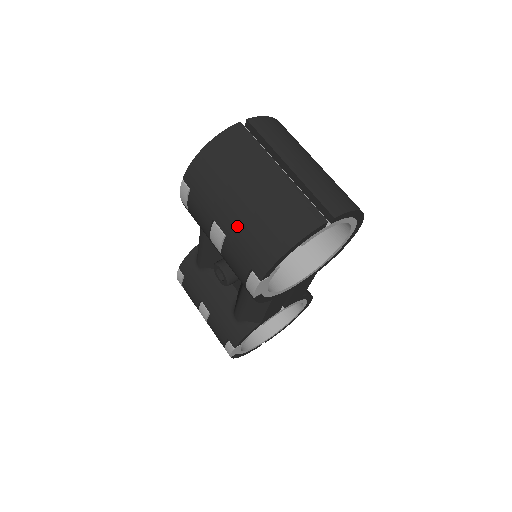
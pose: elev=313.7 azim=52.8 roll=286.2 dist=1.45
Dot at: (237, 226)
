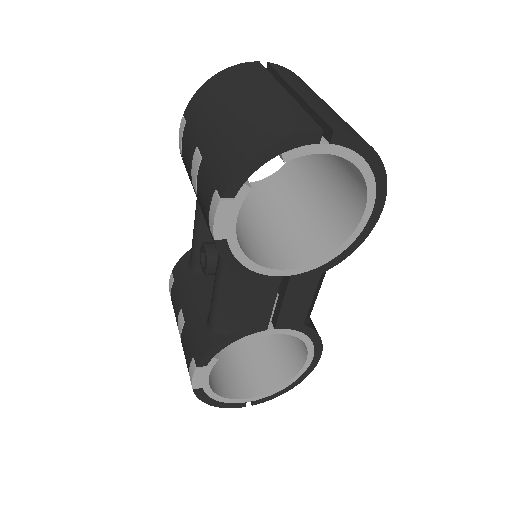
Dot at: (215, 140)
